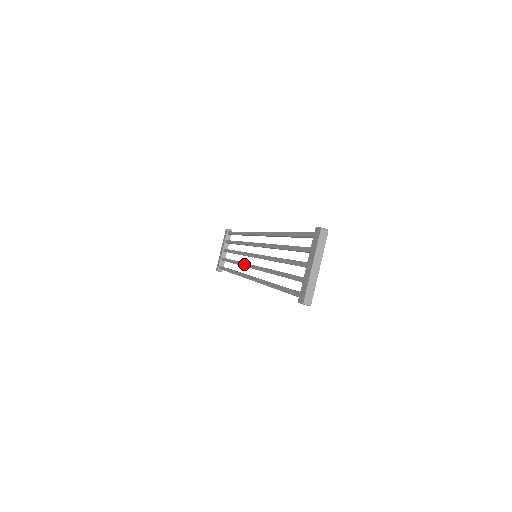
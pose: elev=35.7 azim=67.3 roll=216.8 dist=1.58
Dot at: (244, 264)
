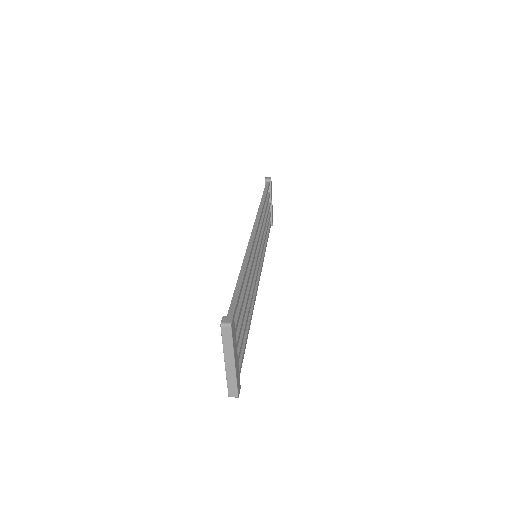
Dot at: occluded
